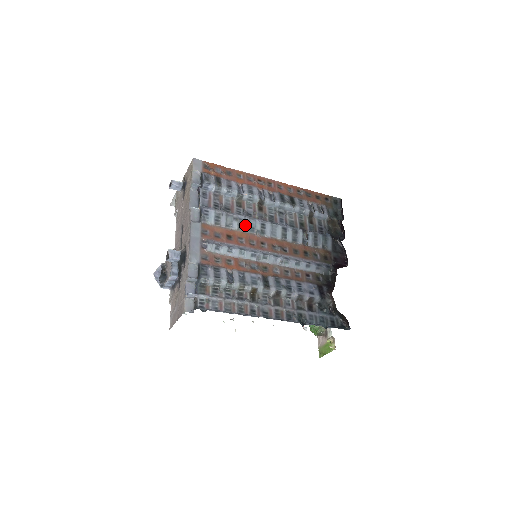
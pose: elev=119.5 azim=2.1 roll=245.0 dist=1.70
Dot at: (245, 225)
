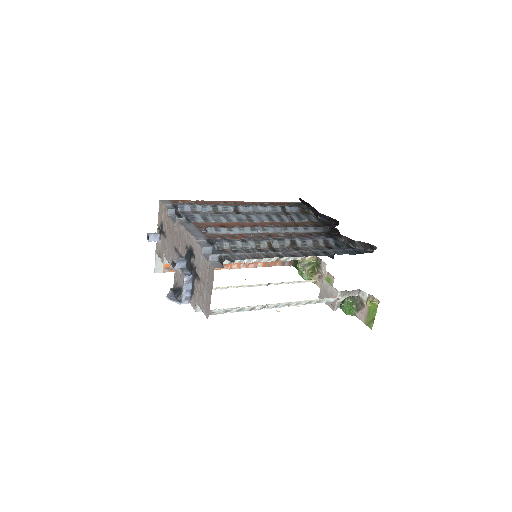
Dot at: (232, 218)
